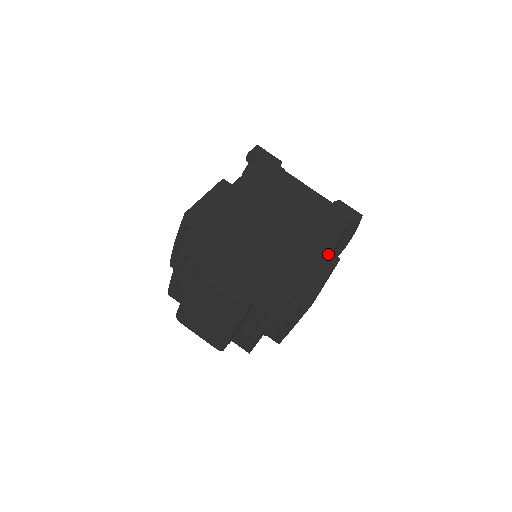
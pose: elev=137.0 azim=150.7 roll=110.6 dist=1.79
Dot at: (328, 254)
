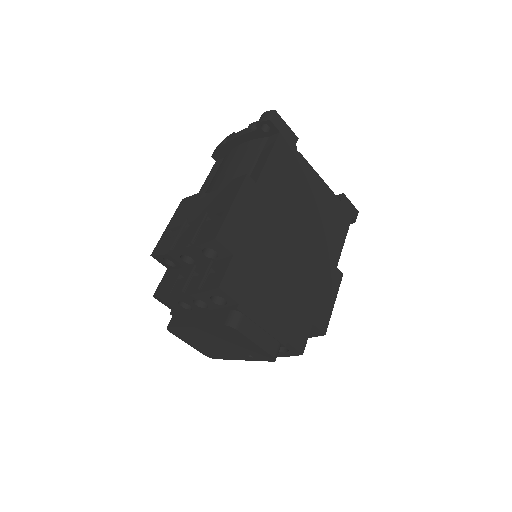
Dot at: (335, 270)
